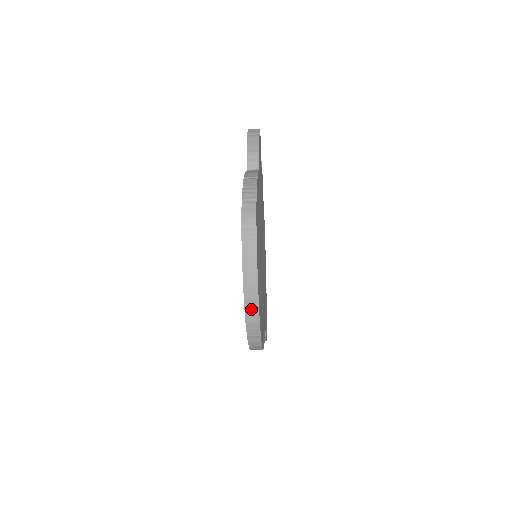
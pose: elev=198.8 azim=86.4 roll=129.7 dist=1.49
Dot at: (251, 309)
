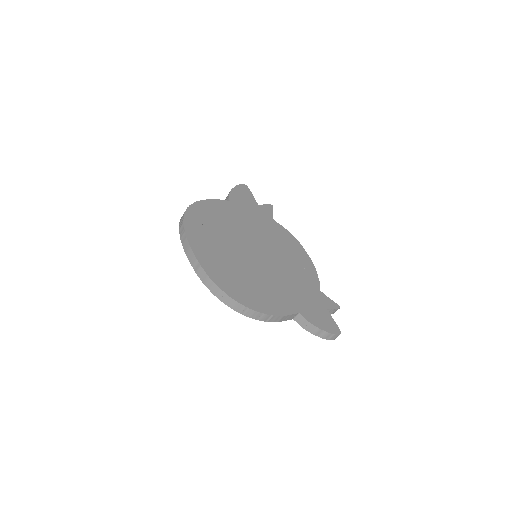
Dot at: (198, 270)
